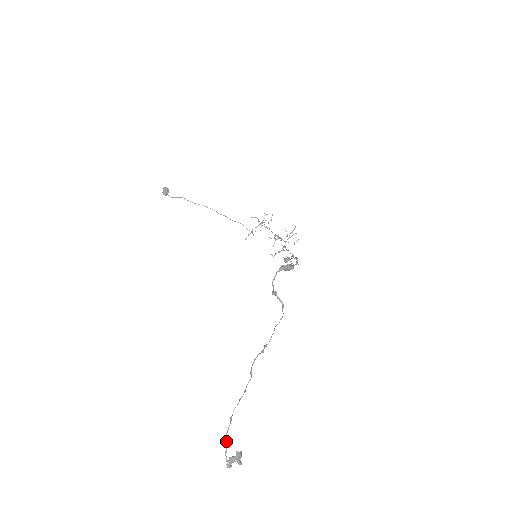
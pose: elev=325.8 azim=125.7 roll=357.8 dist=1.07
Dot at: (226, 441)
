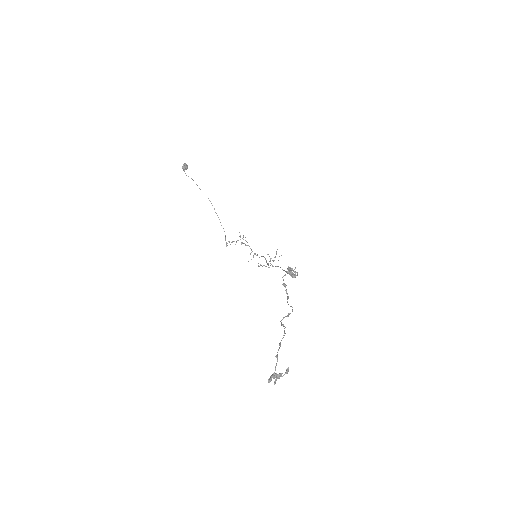
Dot at: (277, 358)
